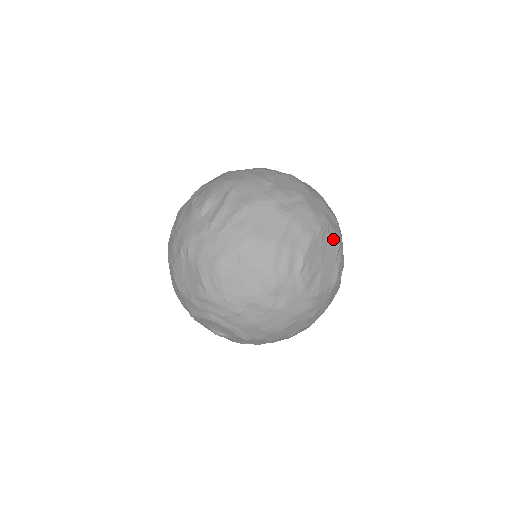
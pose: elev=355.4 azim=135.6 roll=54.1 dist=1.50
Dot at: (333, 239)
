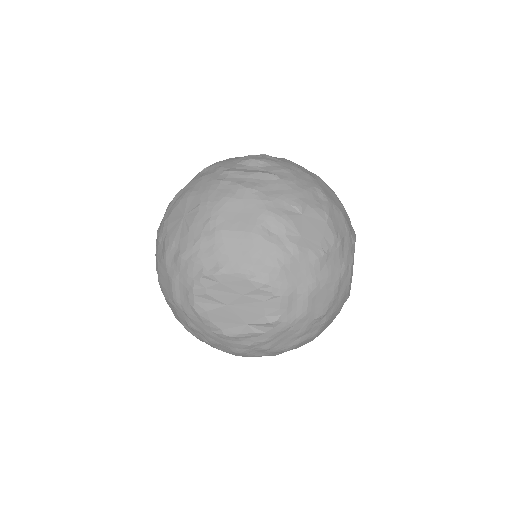
Dot at: (268, 310)
